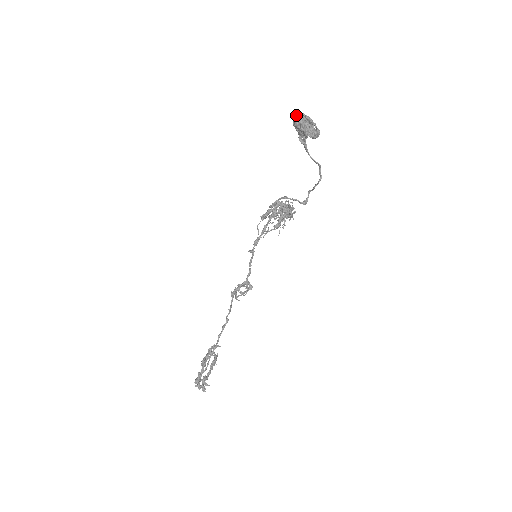
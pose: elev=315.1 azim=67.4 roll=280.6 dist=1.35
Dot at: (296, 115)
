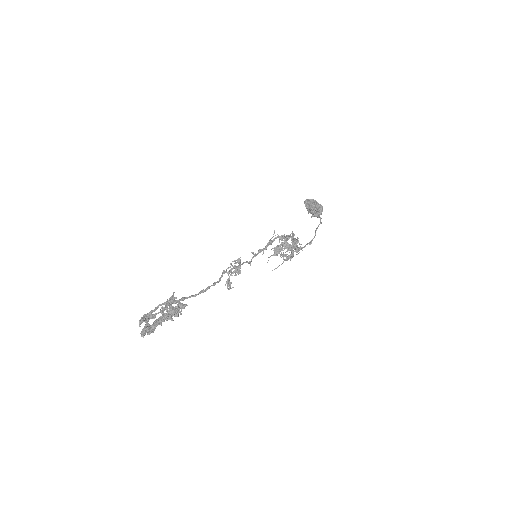
Dot at: occluded
